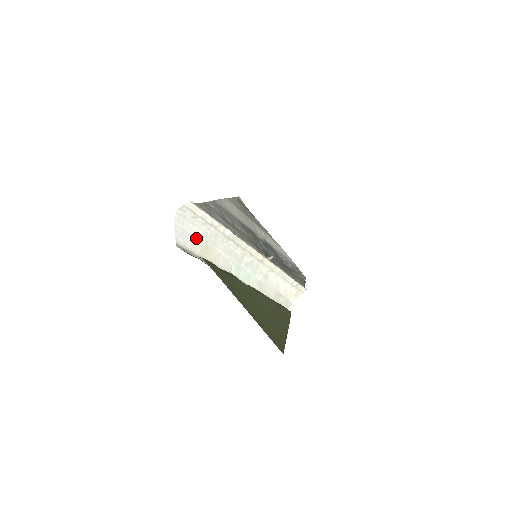
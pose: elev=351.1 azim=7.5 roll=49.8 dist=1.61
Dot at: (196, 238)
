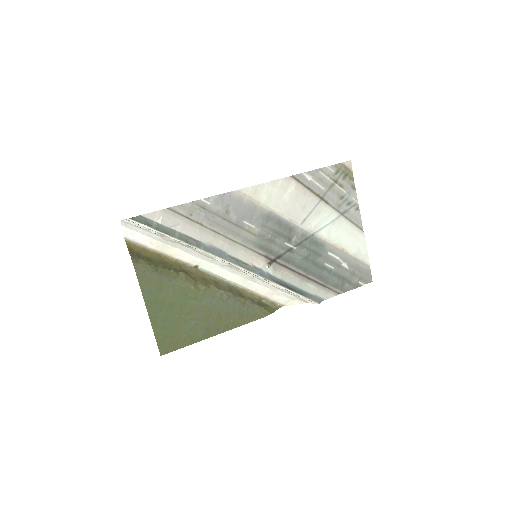
Dot at: (150, 238)
